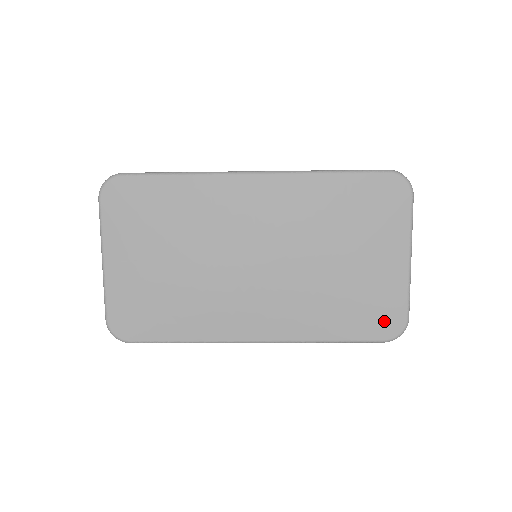
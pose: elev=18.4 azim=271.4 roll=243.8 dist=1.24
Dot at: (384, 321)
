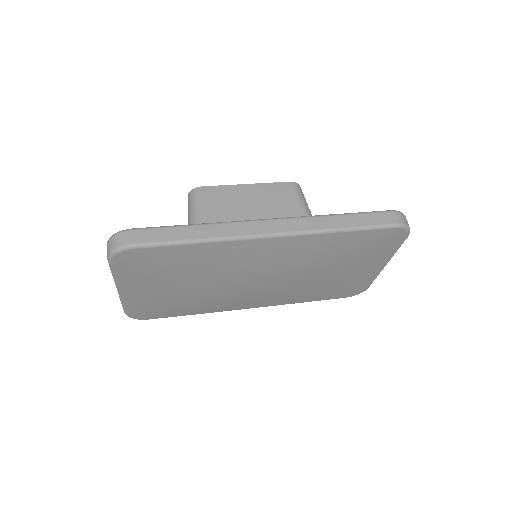
Dot at: (351, 292)
